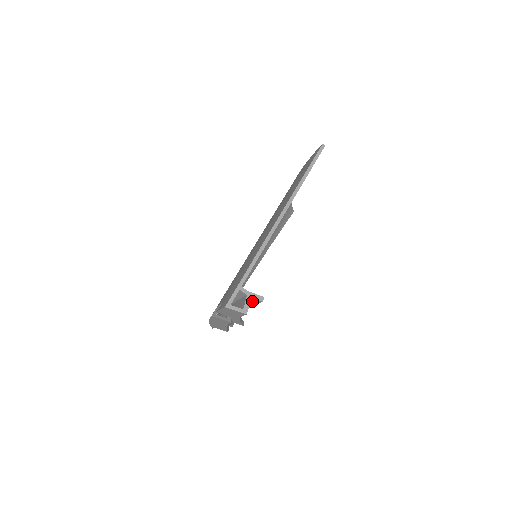
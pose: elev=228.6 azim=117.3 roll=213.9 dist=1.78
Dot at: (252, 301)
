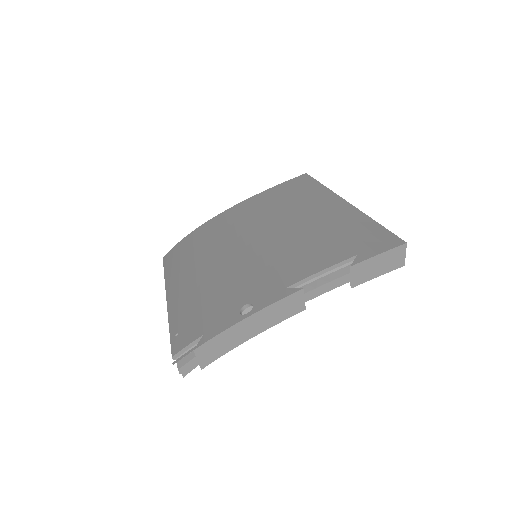
Dot at: occluded
